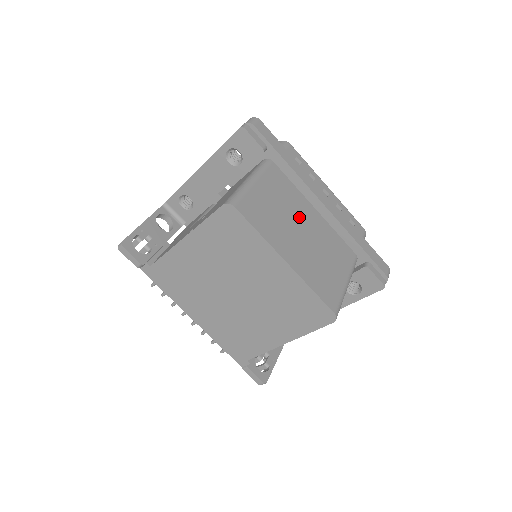
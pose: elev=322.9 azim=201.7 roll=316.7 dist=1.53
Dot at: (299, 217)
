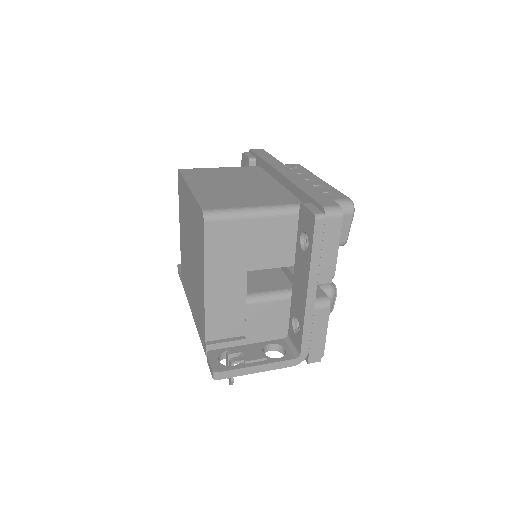
Dot at: (246, 181)
